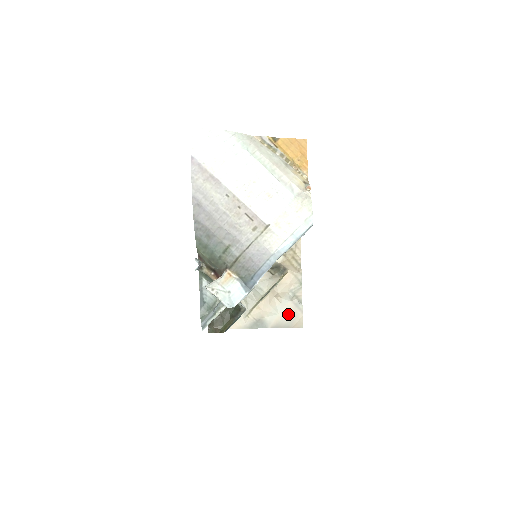
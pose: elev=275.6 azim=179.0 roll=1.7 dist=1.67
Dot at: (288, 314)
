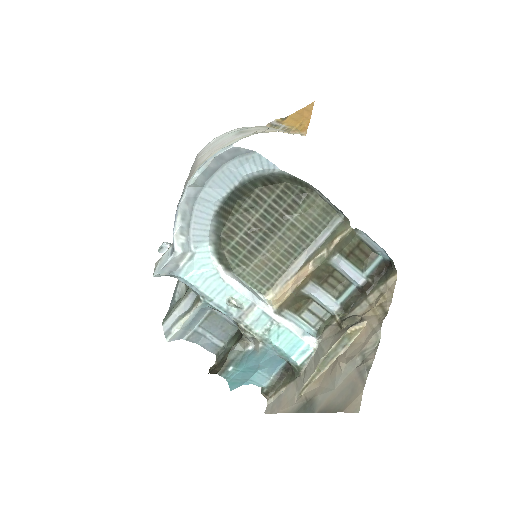
Dot at: (345, 389)
